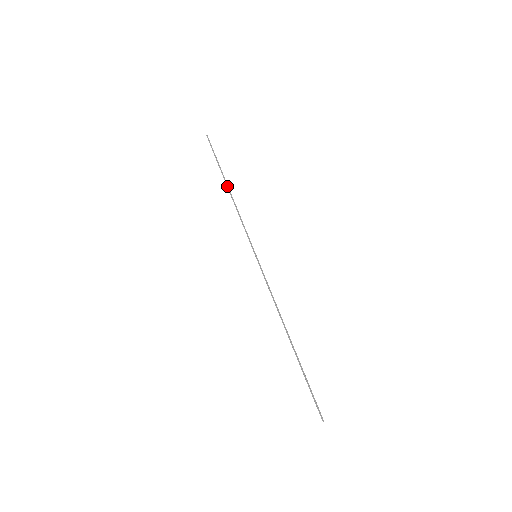
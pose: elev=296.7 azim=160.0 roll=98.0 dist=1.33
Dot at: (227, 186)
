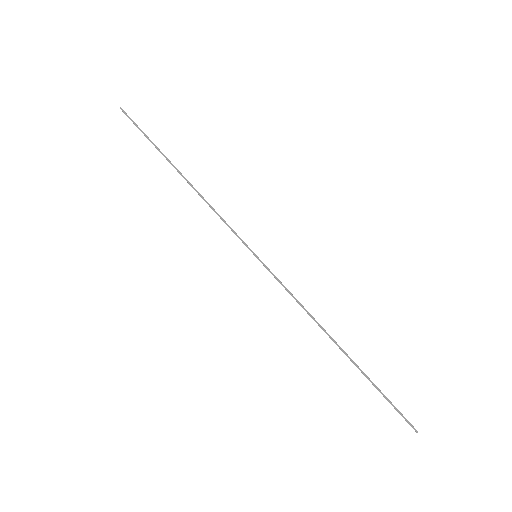
Dot at: (180, 172)
